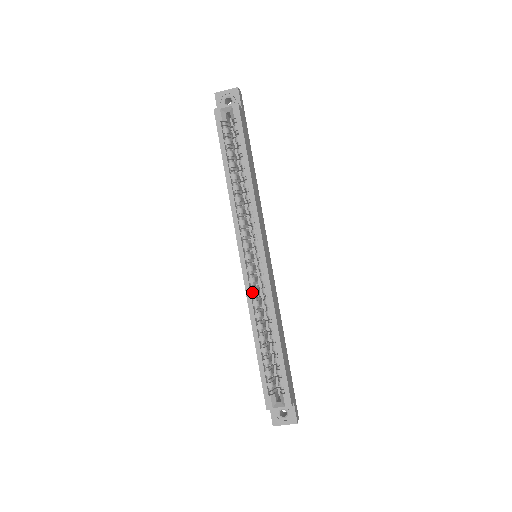
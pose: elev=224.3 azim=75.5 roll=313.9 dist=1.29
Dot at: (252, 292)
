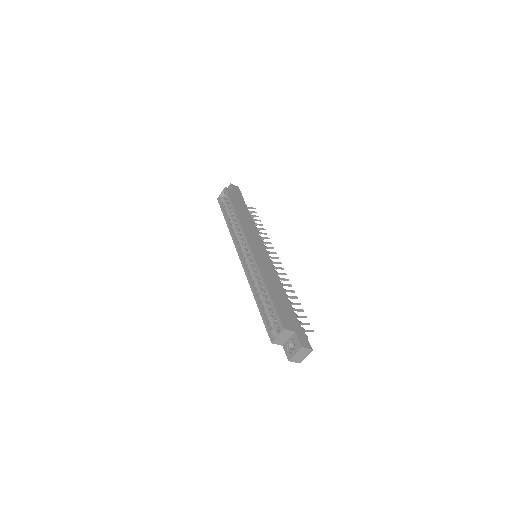
Dot at: (249, 273)
